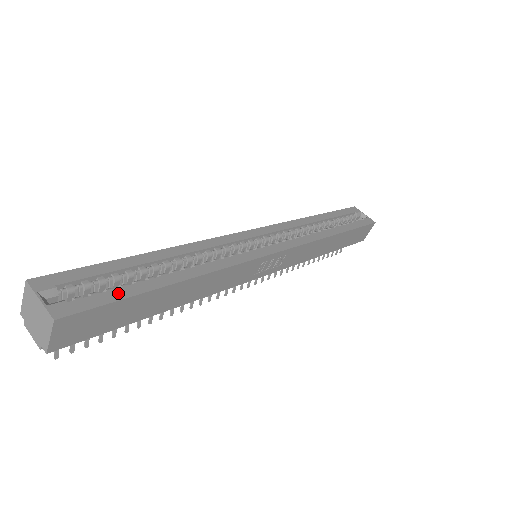
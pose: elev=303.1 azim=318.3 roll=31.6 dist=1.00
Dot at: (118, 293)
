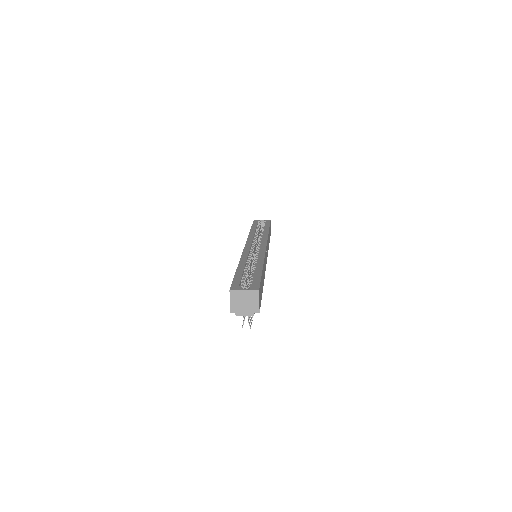
Dot at: (257, 277)
